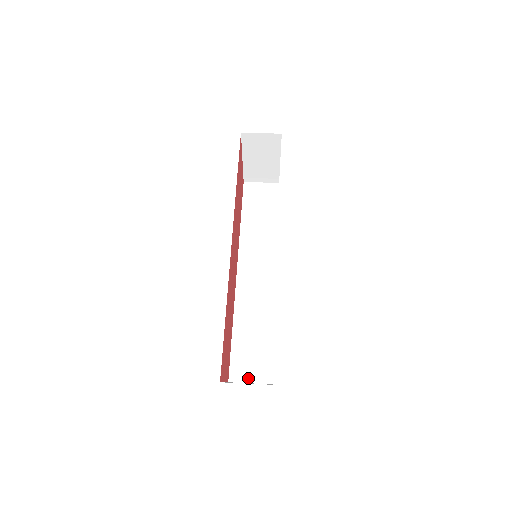
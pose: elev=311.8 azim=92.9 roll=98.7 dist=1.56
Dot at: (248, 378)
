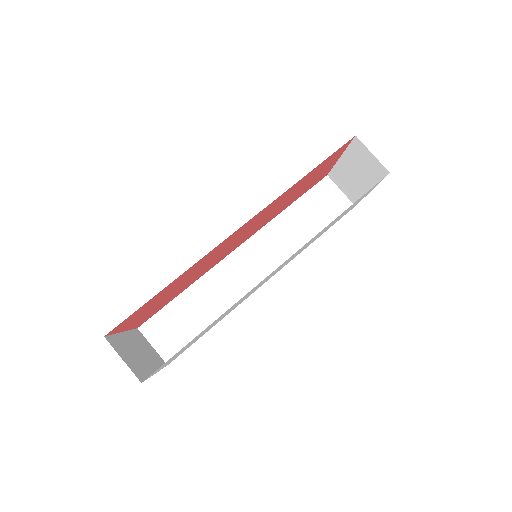
Dot at: (155, 341)
